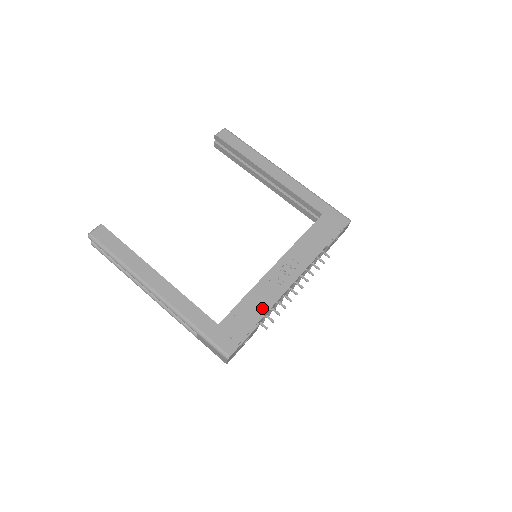
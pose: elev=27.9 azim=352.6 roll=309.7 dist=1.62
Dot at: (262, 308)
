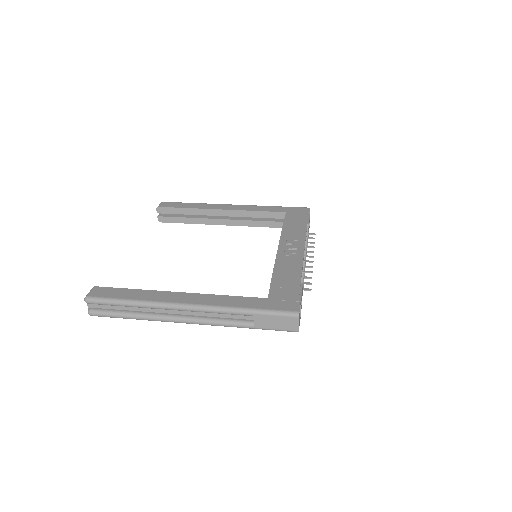
Dot at: (295, 273)
